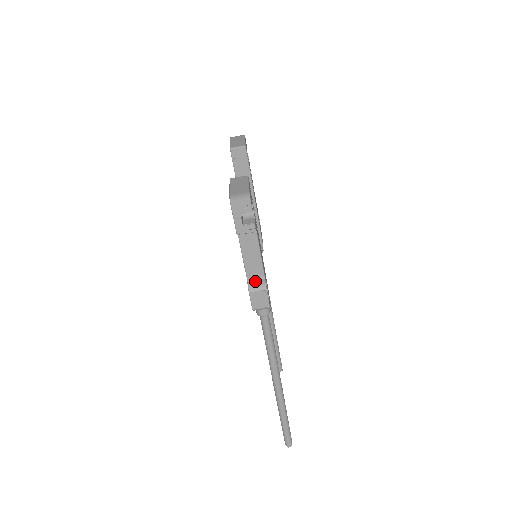
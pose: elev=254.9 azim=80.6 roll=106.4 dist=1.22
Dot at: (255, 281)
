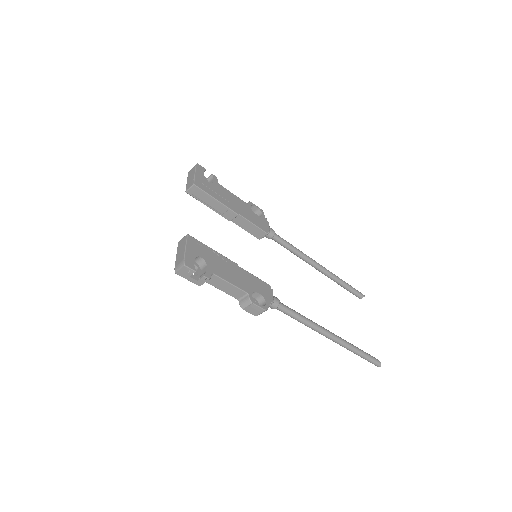
Dot at: (243, 299)
